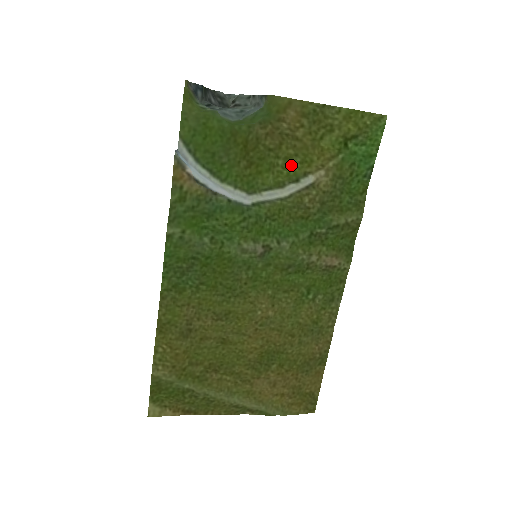
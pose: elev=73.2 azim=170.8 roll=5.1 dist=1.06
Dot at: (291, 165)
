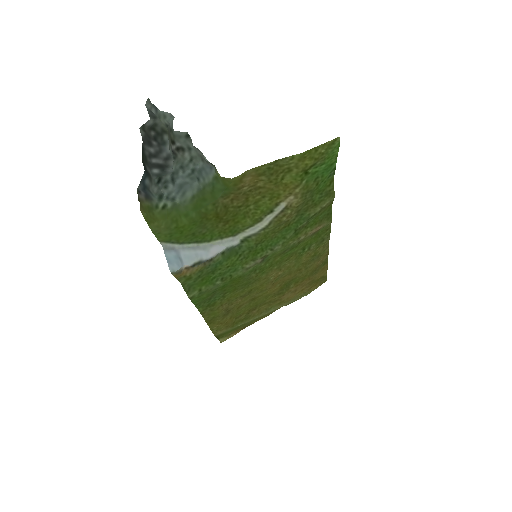
Dot at: (262, 205)
